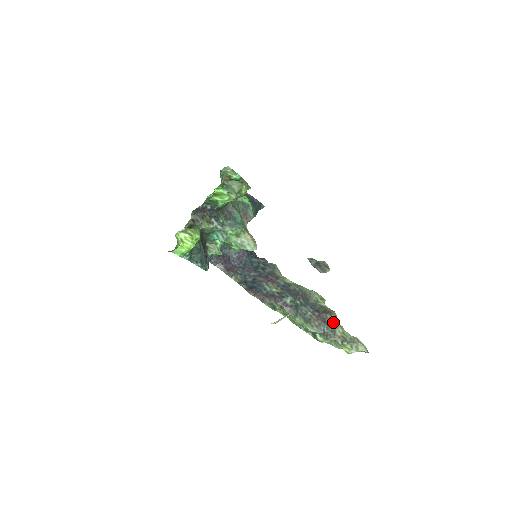
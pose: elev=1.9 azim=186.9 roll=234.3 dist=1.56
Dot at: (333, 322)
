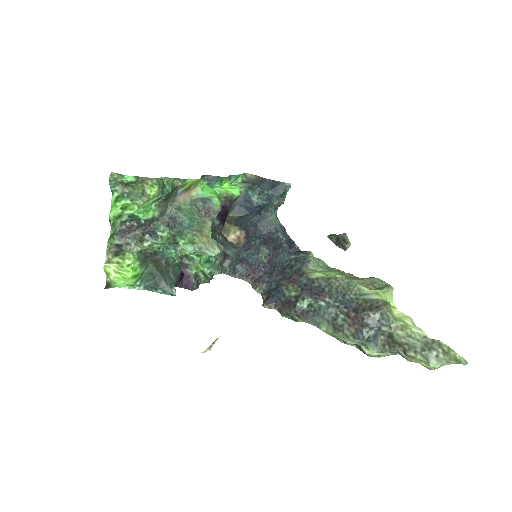
Dot at: (383, 322)
